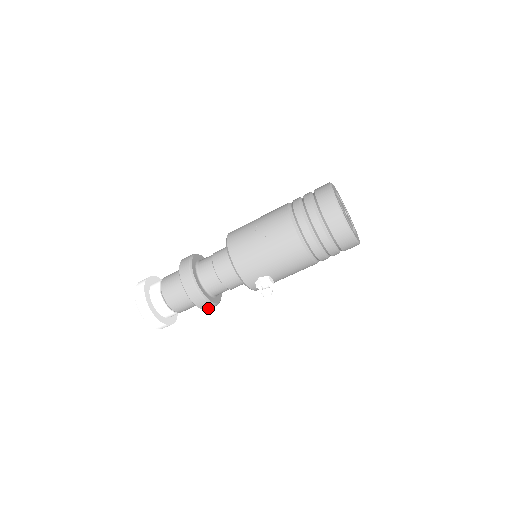
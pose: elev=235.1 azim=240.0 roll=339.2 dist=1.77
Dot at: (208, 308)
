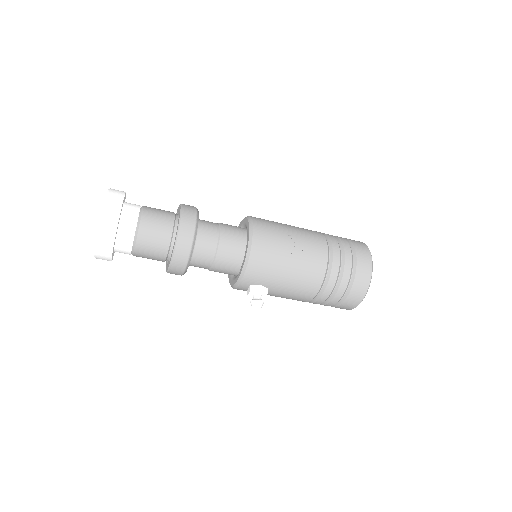
Dot at: (172, 273)
